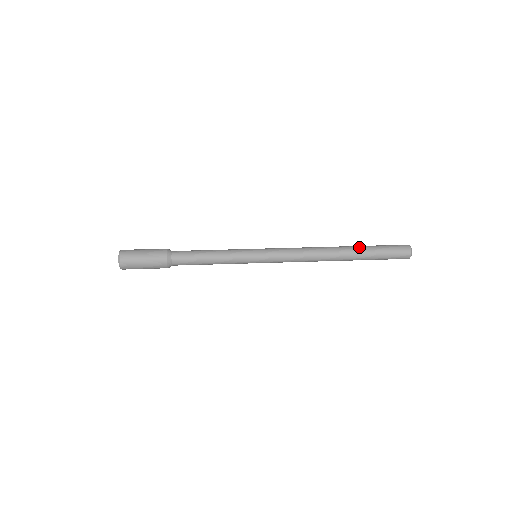
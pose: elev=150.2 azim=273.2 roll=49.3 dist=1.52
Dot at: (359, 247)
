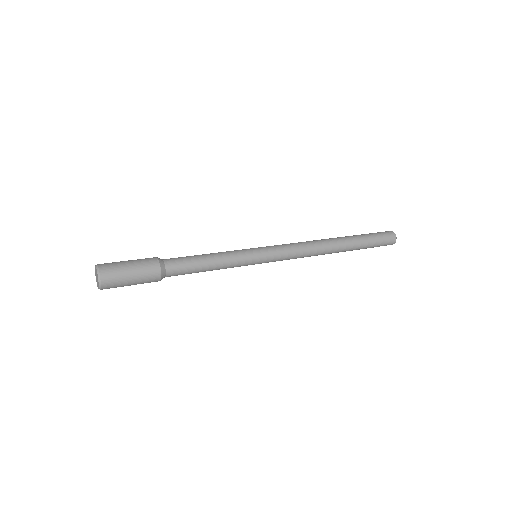
Dot at: (355, 241)
